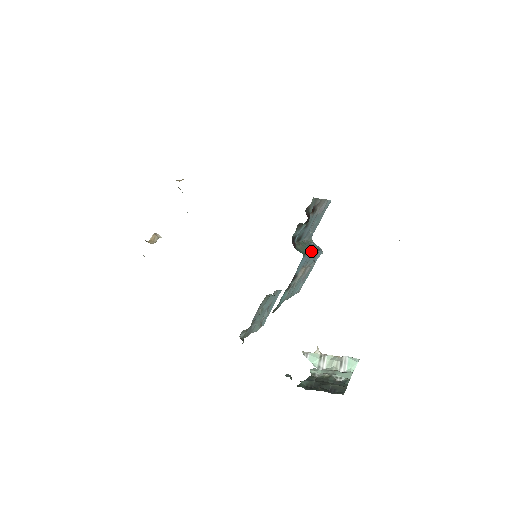
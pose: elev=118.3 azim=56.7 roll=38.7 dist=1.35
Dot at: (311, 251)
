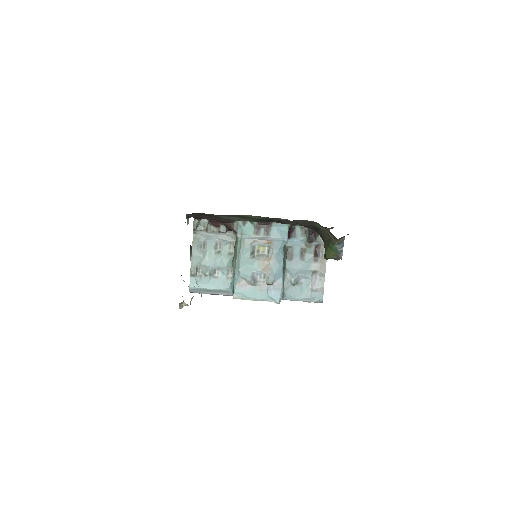
Dot at: occluded
